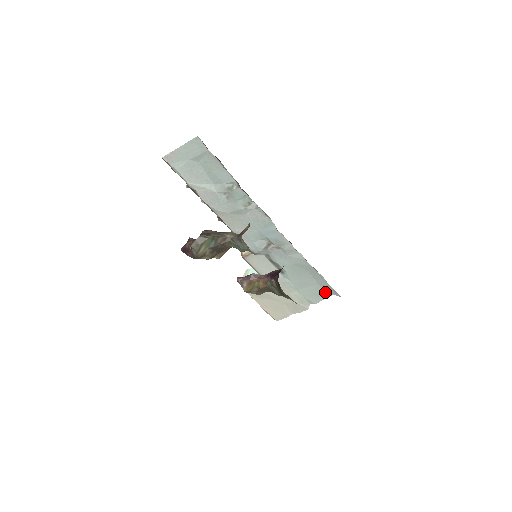
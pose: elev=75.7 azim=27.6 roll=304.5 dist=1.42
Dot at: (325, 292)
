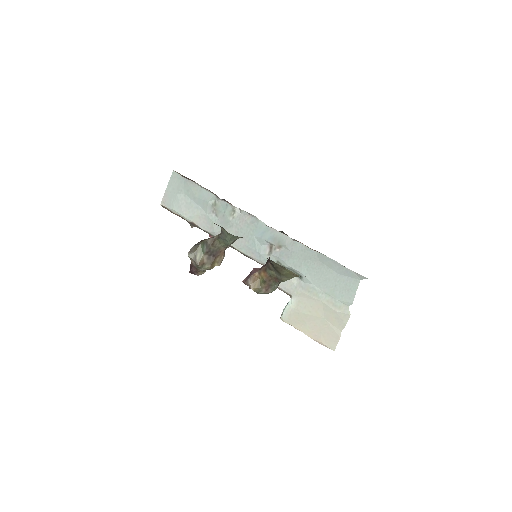
Dot at: (351, 281)
